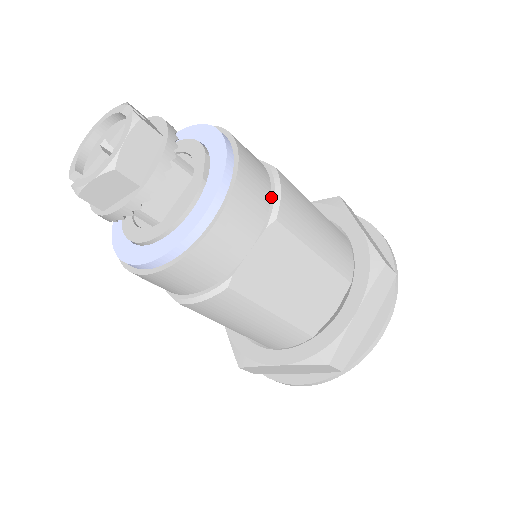
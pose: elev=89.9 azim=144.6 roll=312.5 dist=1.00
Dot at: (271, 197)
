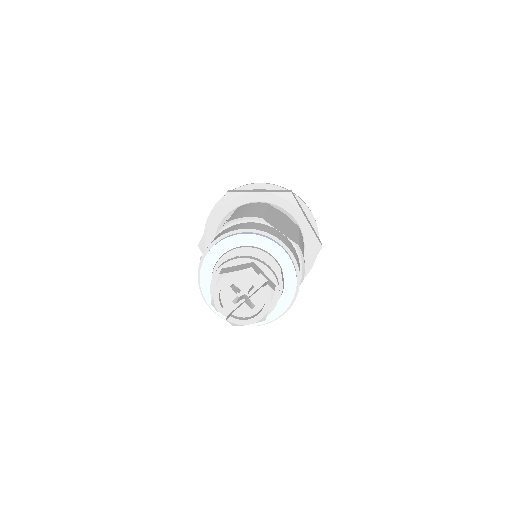
Dot at: (300, 268)
